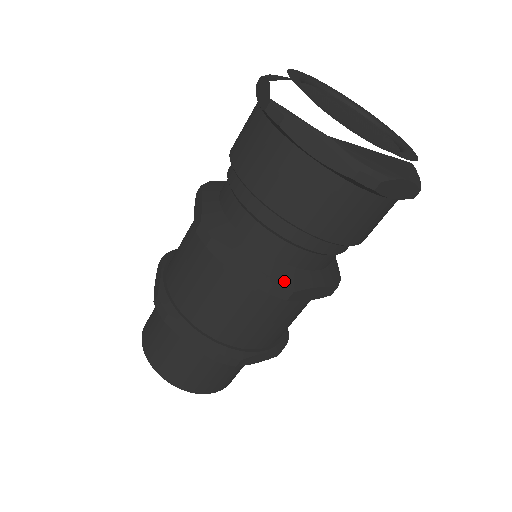
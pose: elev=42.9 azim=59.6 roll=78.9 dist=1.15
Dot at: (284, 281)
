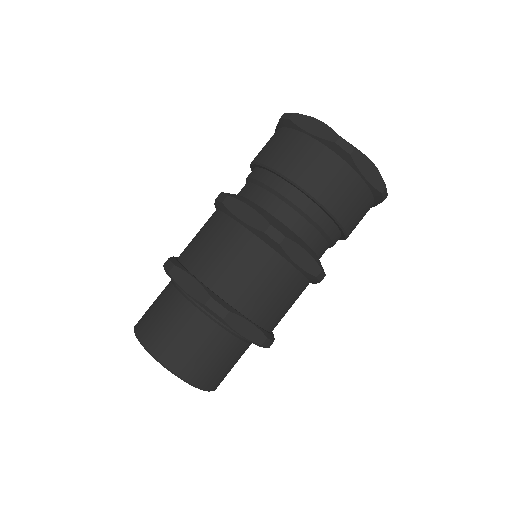
Dot at: (322, 267)
